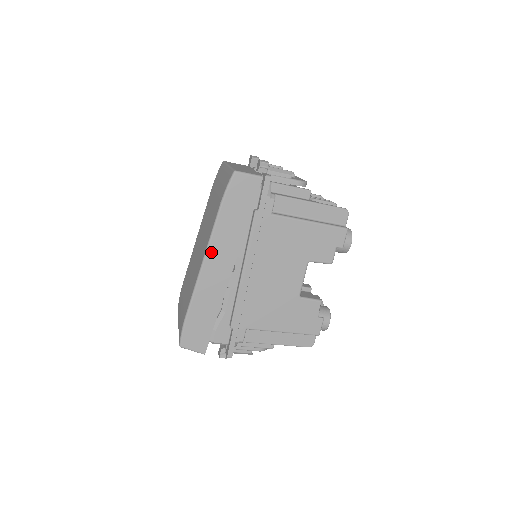
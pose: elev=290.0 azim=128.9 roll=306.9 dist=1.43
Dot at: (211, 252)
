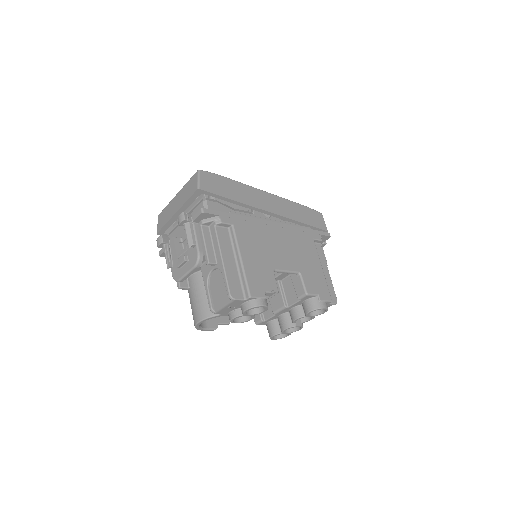
Dot at: (275, 198)
